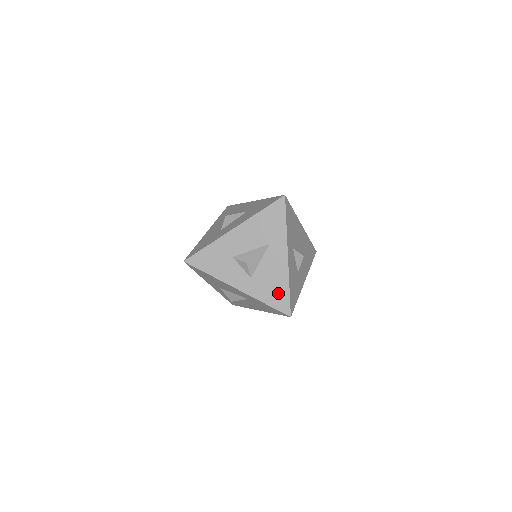
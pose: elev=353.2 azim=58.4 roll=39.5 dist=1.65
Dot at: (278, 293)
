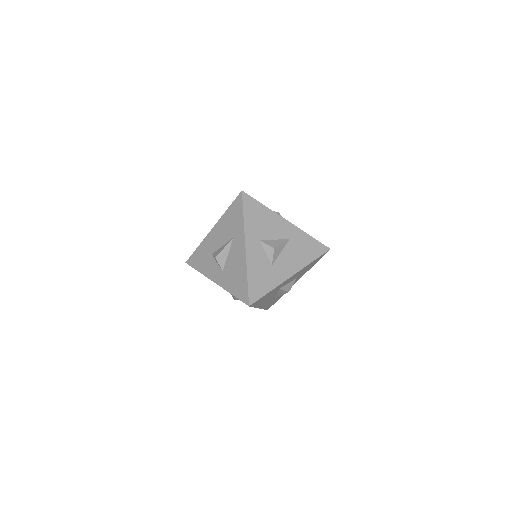
Dot at: (240, 283)
